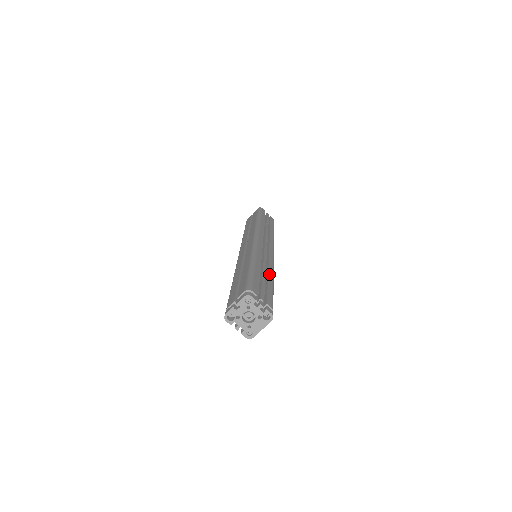
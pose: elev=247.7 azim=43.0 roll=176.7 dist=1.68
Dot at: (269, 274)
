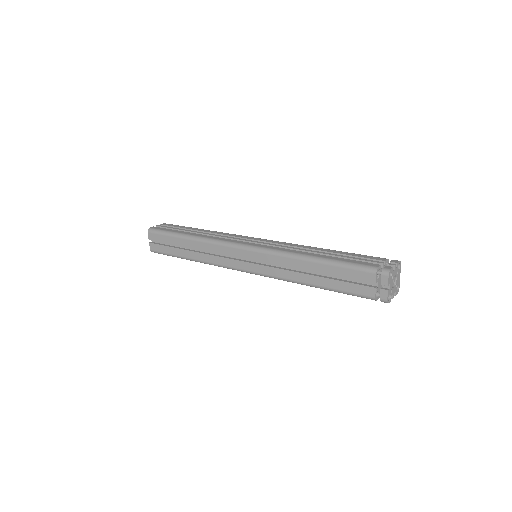
Dot at: (318, 250)
